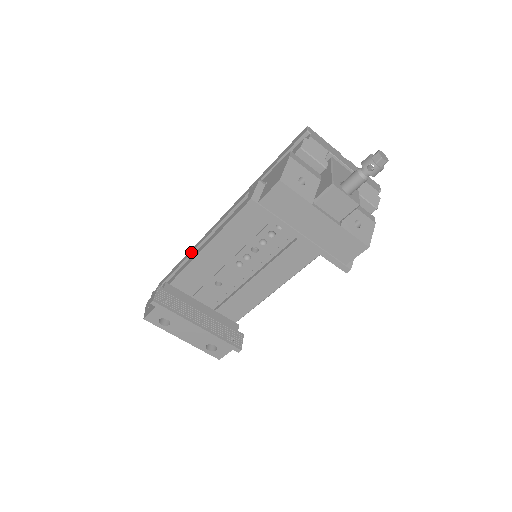
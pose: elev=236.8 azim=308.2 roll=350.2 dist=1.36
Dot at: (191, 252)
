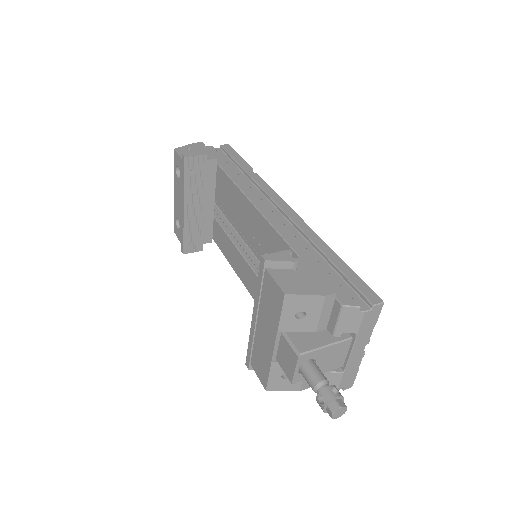
Dot at: (253, 177)
